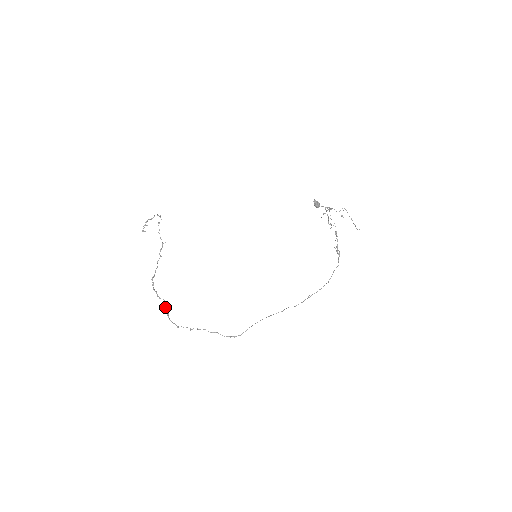
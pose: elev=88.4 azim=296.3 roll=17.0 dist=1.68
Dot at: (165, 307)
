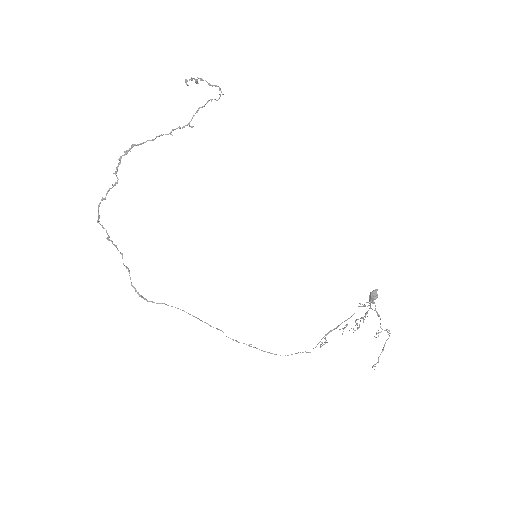
Dot at: (110, 188)
